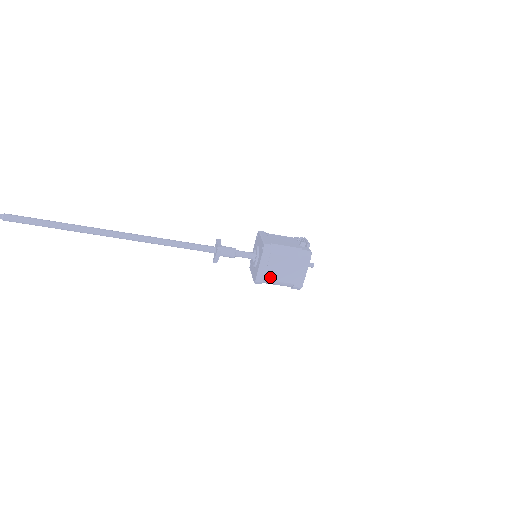
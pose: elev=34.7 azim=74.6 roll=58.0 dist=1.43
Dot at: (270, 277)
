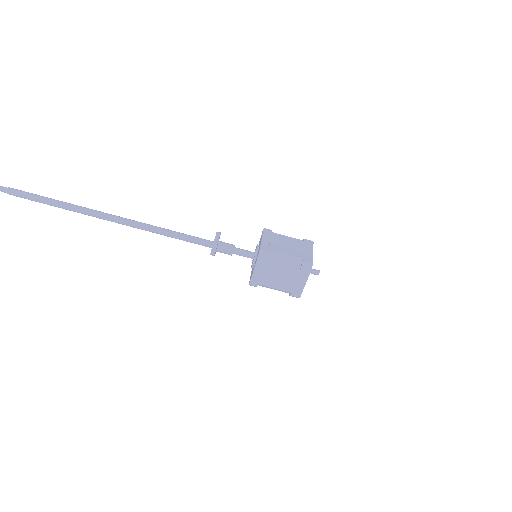
Dot at: (275, 249)
